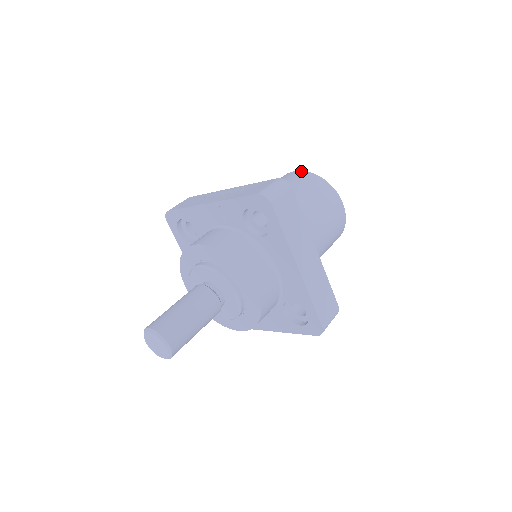
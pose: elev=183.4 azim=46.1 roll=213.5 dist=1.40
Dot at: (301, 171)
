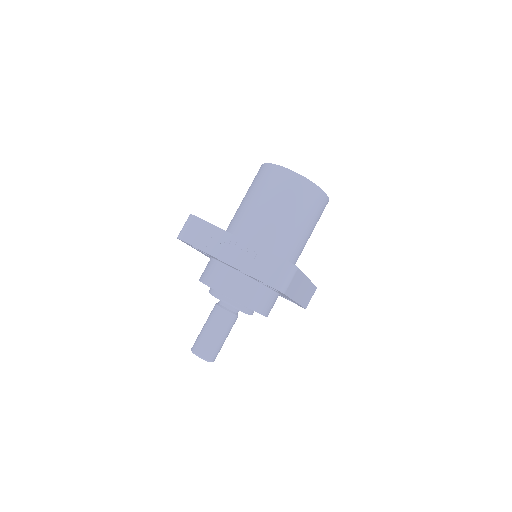
Dot at: (295, 173)
